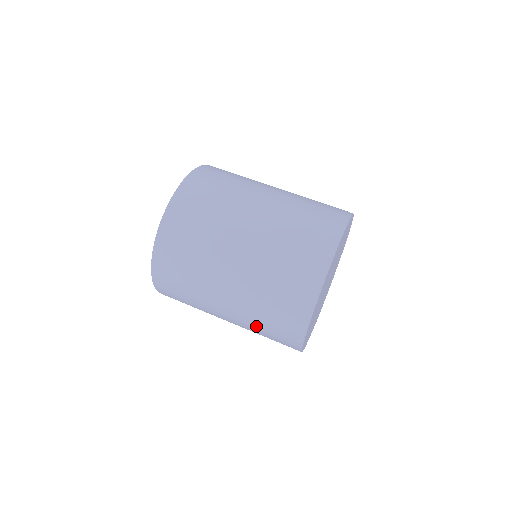
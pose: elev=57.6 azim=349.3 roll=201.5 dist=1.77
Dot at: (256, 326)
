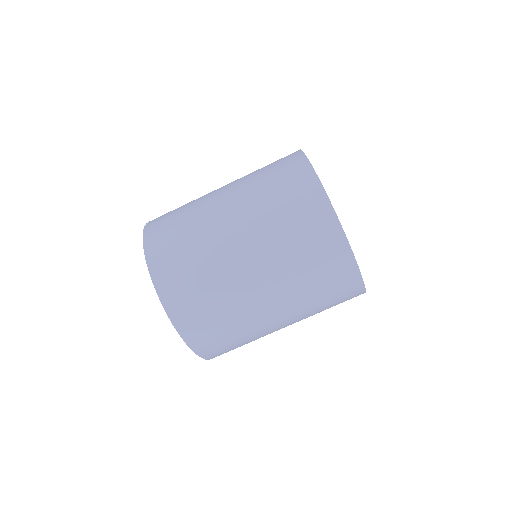
Dot at: occluded
